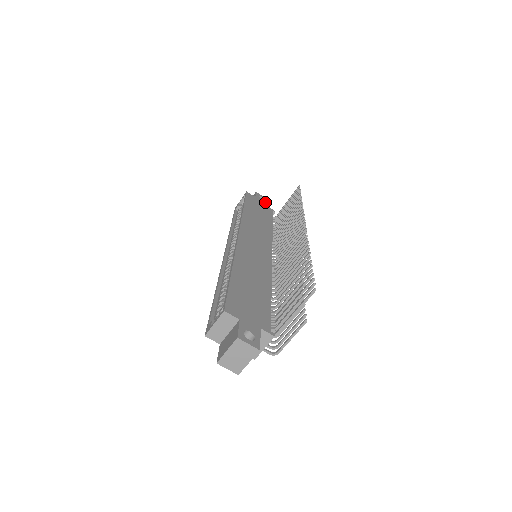
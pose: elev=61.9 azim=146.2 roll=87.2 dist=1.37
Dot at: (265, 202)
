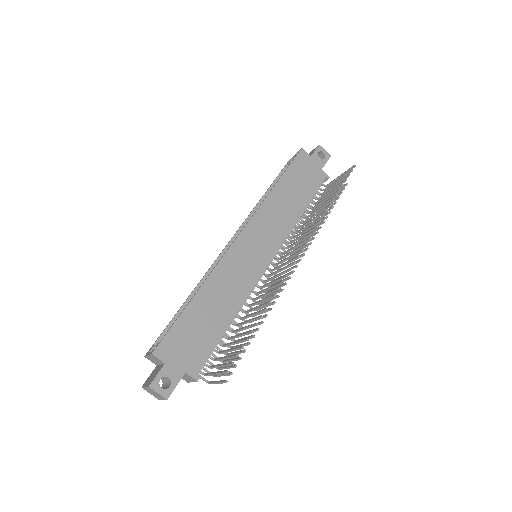
Dot at: (323, 162)
